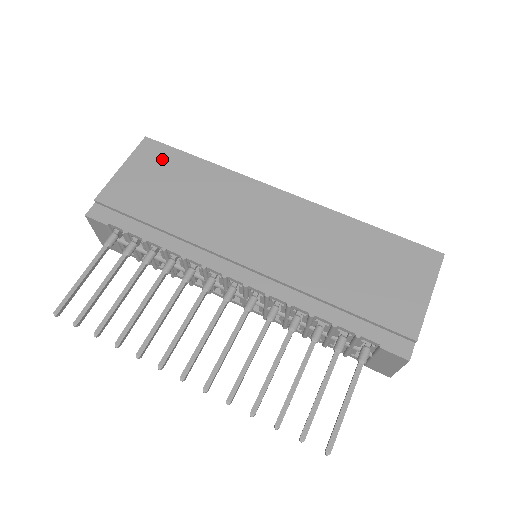
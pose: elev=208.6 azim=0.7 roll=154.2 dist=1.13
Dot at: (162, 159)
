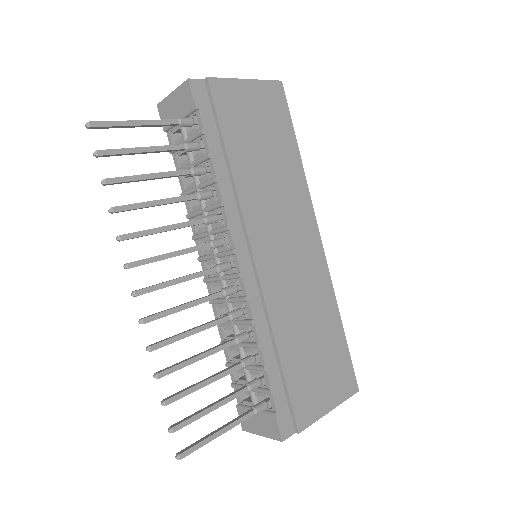
Dot at: (277, 113)
